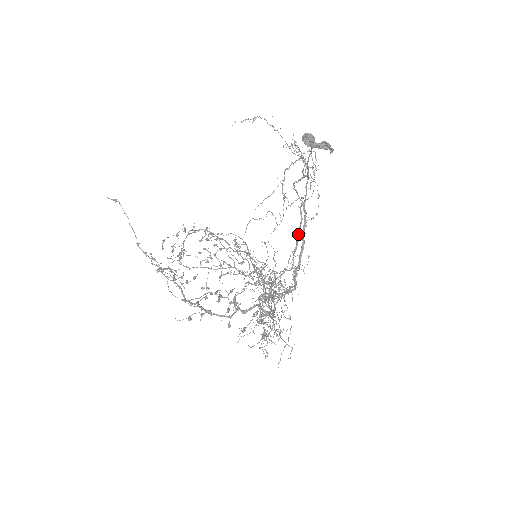
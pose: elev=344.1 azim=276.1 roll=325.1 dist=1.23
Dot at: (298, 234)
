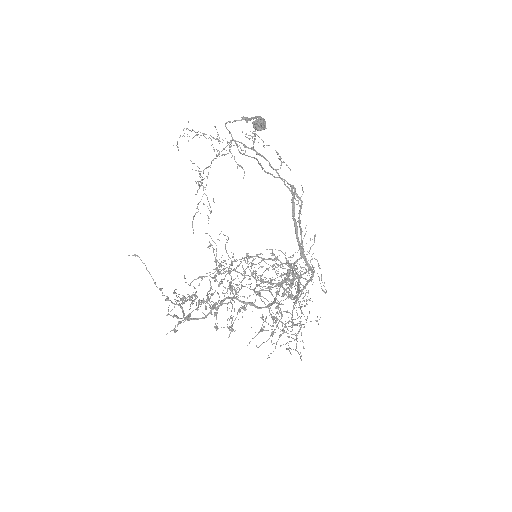
Dot at: (298, 218)
